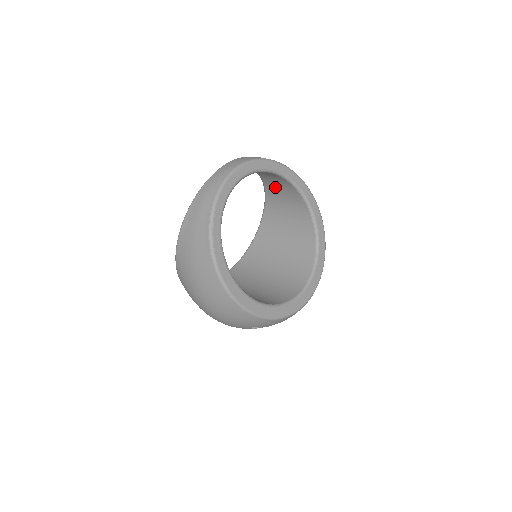
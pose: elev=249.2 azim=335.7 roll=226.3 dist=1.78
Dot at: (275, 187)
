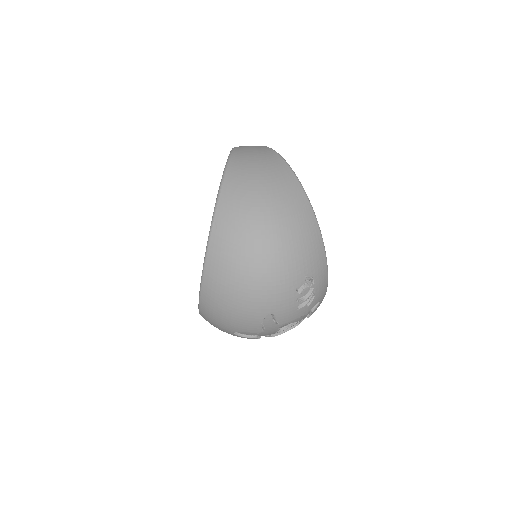
Dot at: occluded
